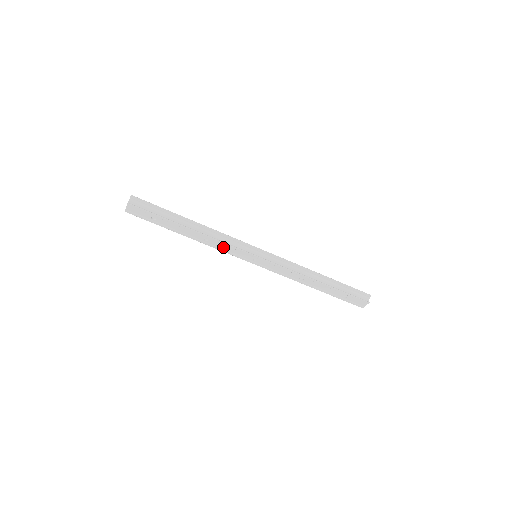
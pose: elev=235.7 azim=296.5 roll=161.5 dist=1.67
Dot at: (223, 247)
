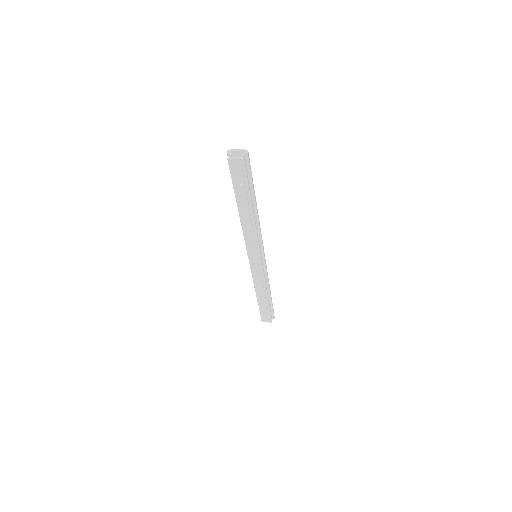
Dot at: (250, 238)
